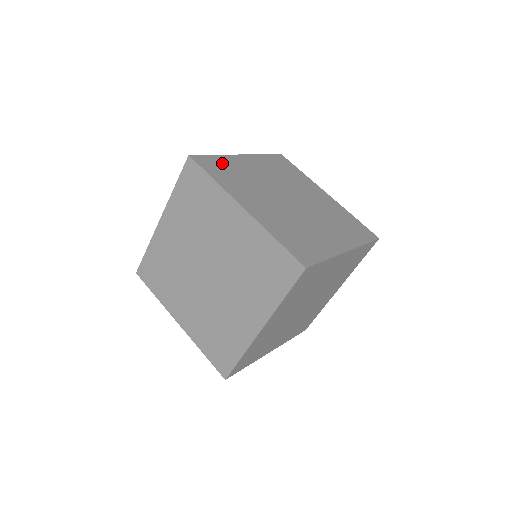
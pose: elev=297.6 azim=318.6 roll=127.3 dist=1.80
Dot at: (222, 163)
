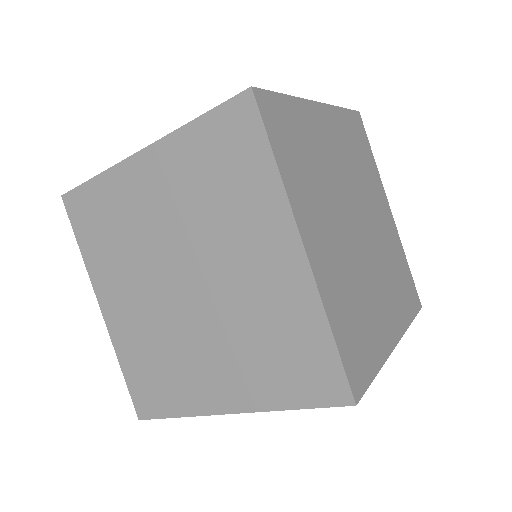
Dot at: (294, 120)
